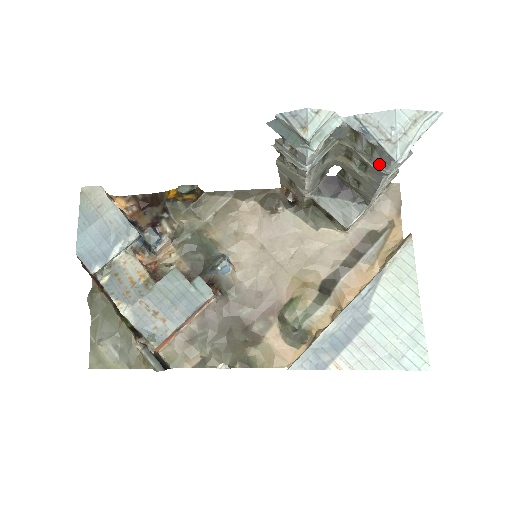
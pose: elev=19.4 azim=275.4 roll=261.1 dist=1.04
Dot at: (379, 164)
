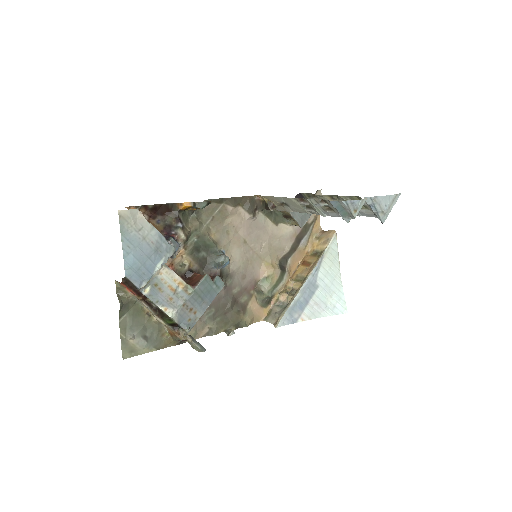
Dot at: (360, 212)
